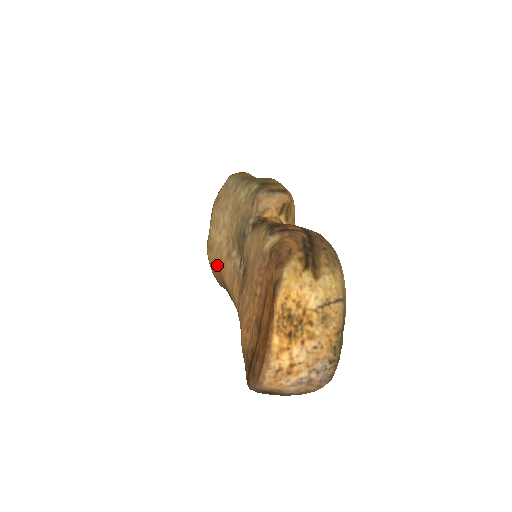
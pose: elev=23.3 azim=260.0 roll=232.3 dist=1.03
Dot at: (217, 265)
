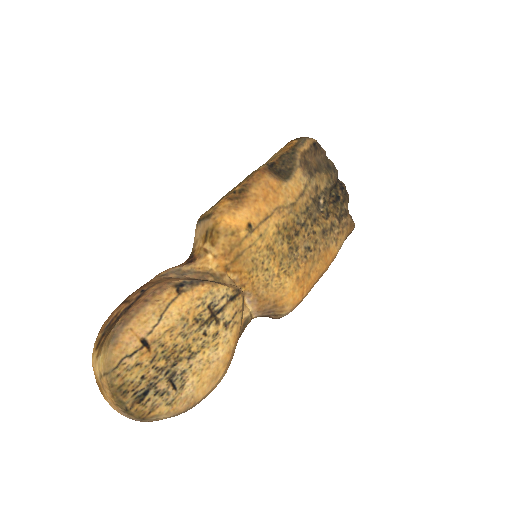
Dot at: occluded
